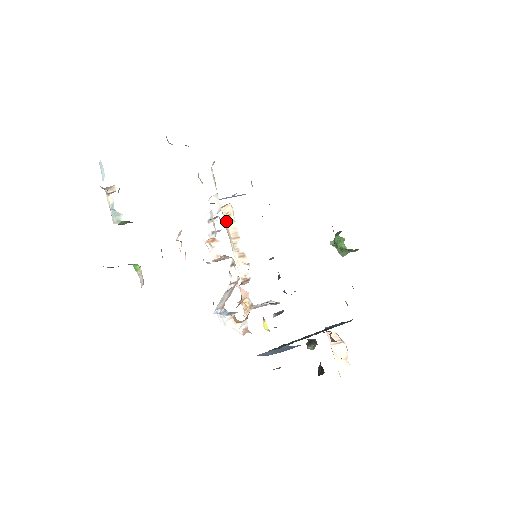
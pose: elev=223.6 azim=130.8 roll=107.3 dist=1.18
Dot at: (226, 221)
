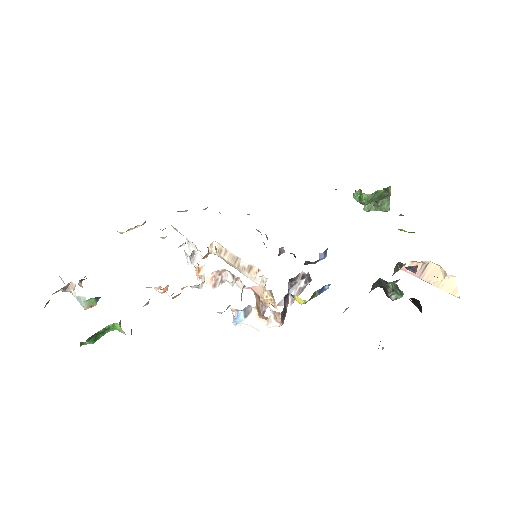
Dot at: (222, 257)
